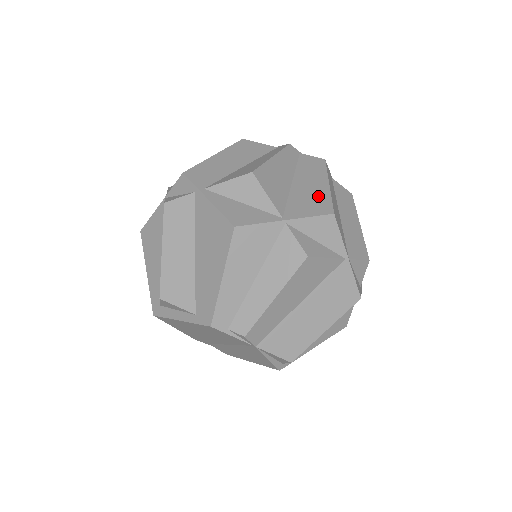
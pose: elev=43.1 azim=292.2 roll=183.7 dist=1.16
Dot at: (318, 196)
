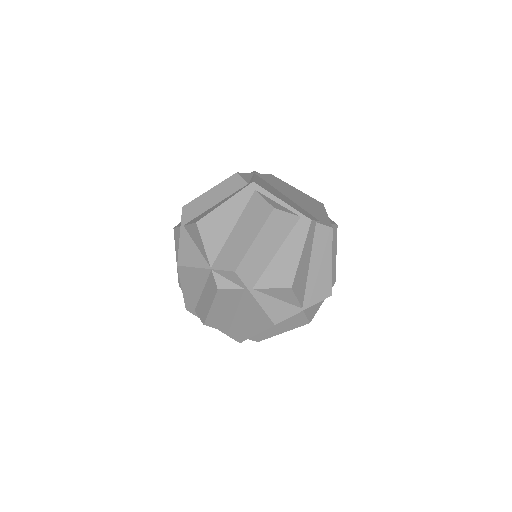
Dot at: (324, 279)
